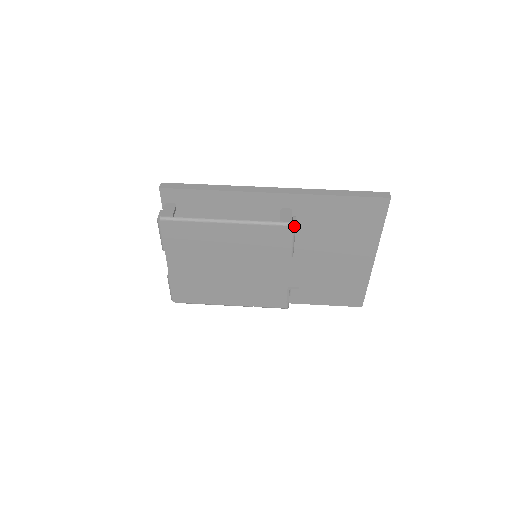
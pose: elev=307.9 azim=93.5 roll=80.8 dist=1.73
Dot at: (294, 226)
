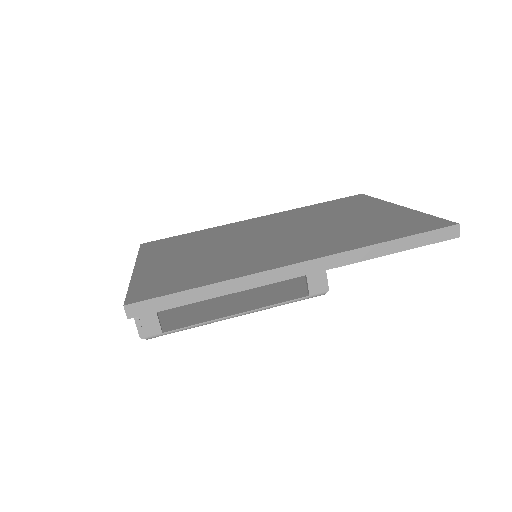
Dot at: (327, 291)
